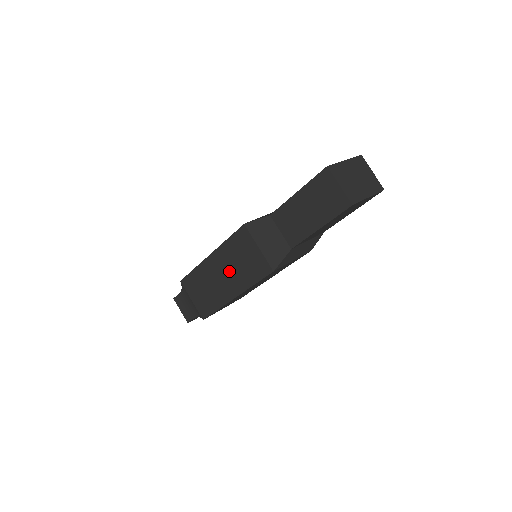
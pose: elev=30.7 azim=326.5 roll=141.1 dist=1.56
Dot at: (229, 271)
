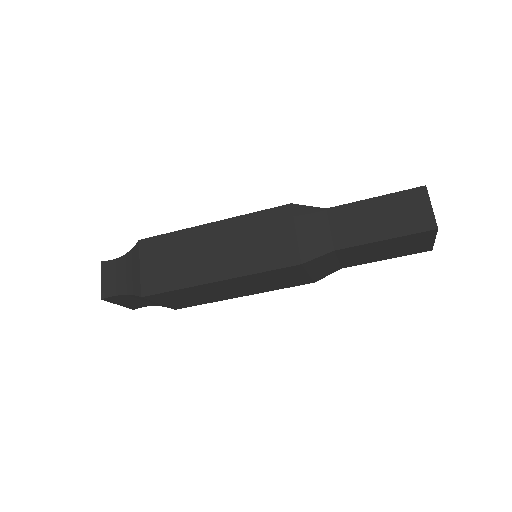
Dot at: (232, 247)
